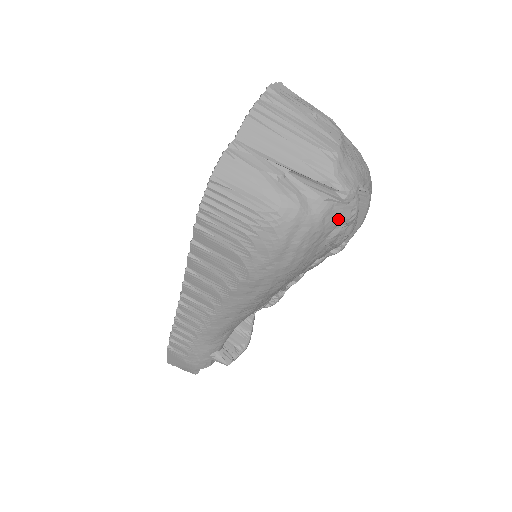
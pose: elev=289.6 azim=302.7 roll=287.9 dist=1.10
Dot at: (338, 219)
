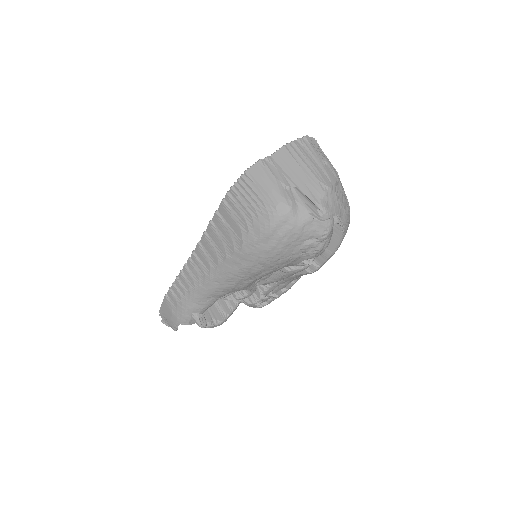
Dot at: (314, 232)
